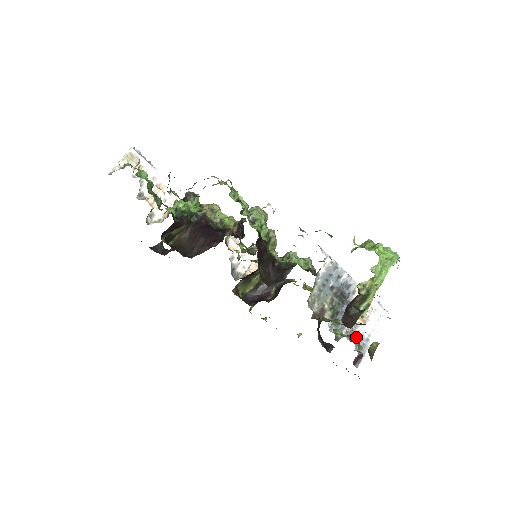
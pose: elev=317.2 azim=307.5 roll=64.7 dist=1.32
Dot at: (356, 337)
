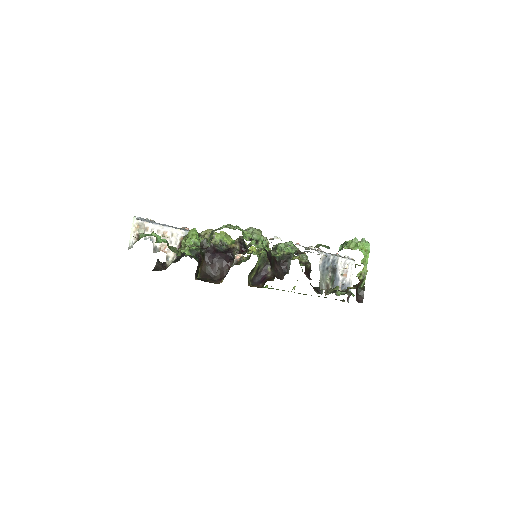
Dot at: (345, 287)
